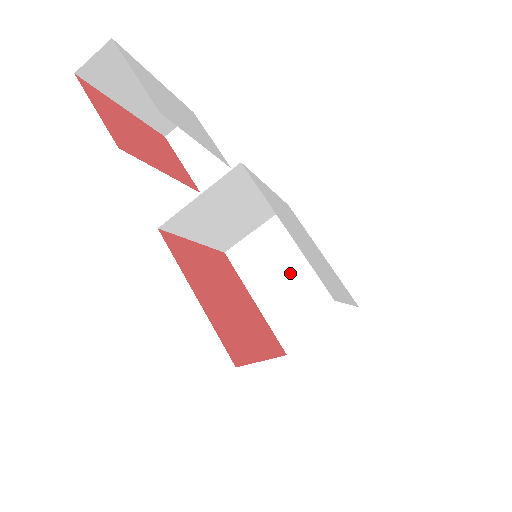
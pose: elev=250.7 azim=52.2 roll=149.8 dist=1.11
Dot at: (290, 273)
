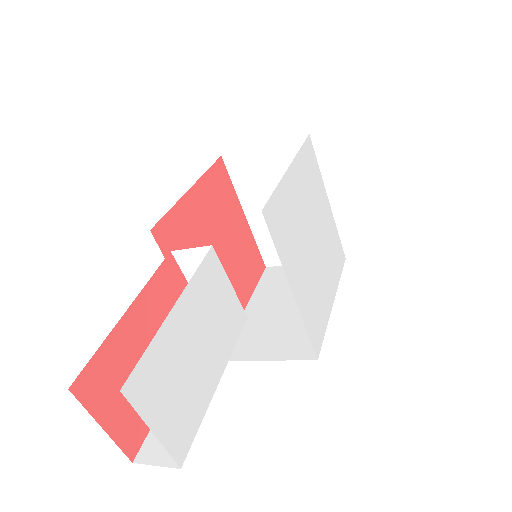
Dot at: occluded
